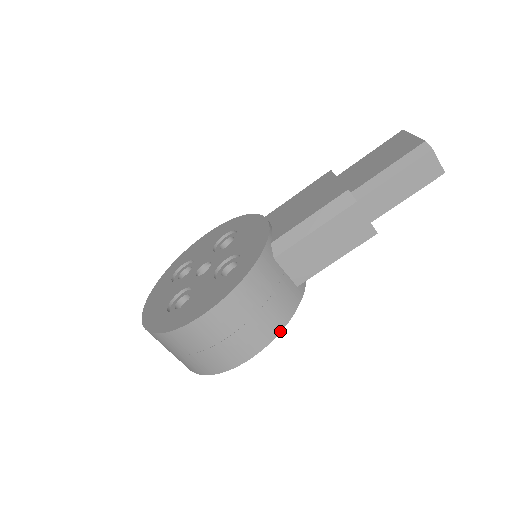
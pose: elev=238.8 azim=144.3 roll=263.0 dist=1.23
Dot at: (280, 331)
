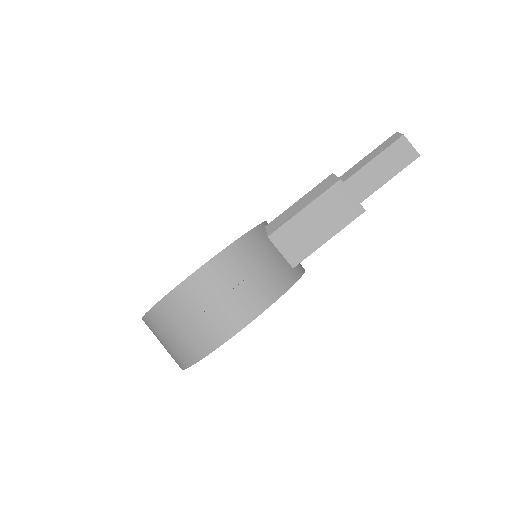
Dot at: (274, 301)
